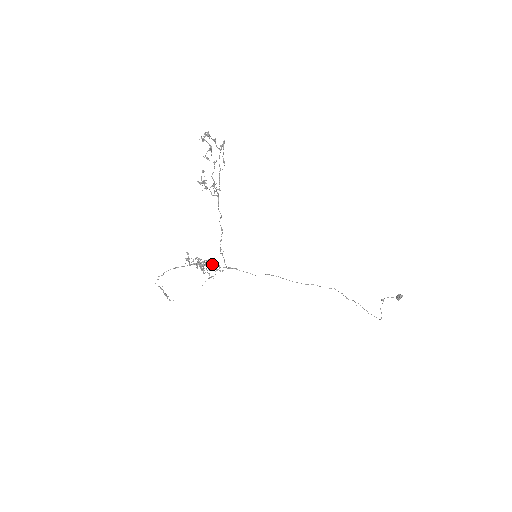
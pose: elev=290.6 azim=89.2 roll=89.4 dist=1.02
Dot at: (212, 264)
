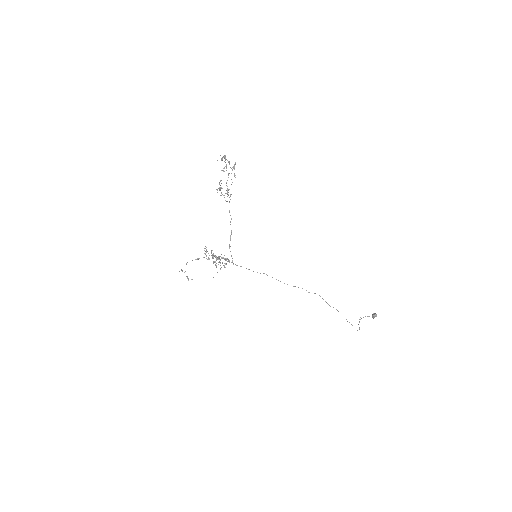
Dot at: (223, 258)
